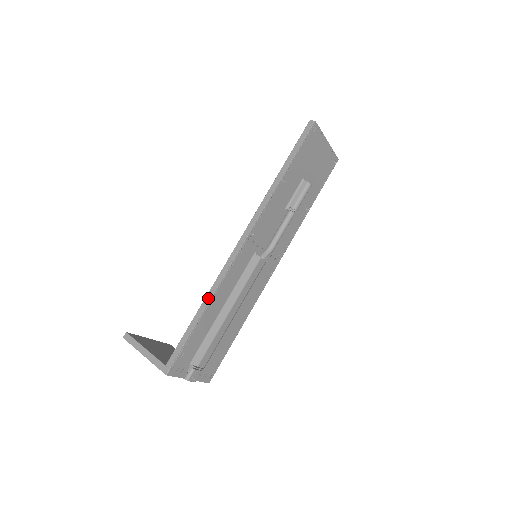
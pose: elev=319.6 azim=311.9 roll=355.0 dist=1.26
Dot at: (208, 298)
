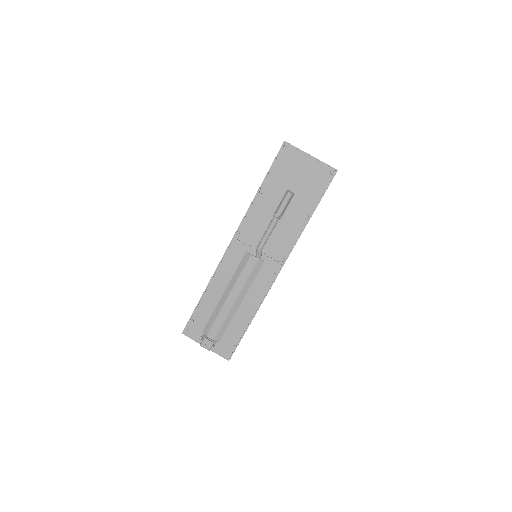
Dot at: (209, 281)
